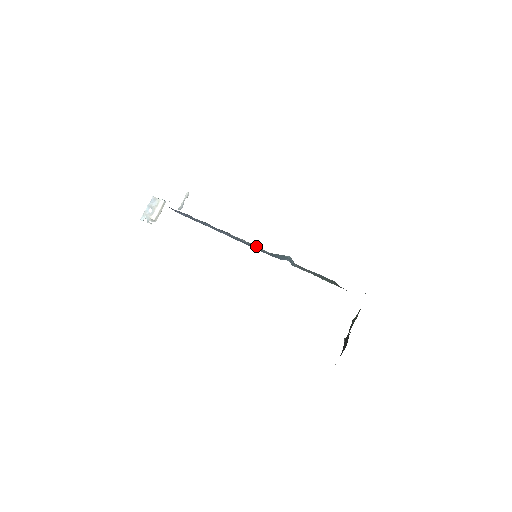
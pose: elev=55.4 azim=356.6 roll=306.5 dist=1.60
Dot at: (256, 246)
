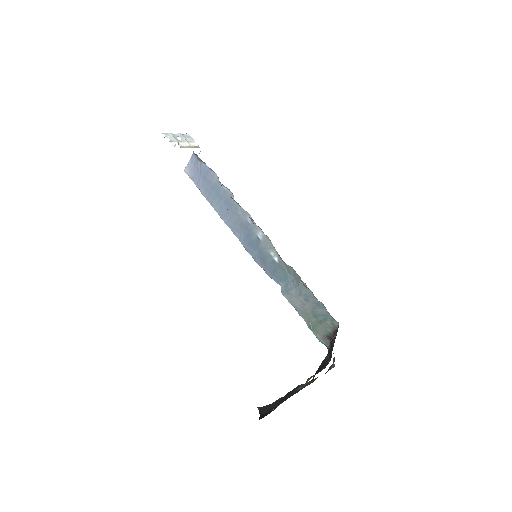
Dot at: (271, 246)
